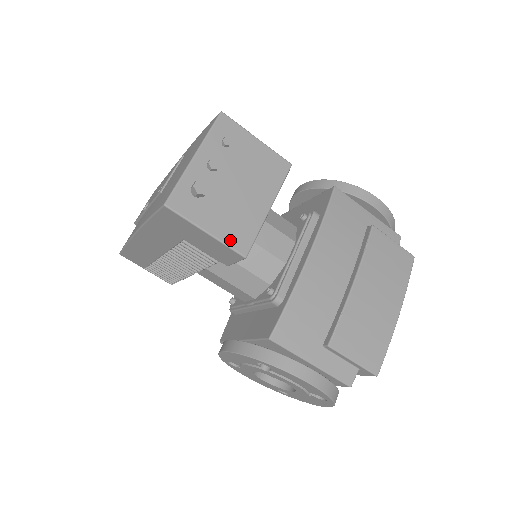
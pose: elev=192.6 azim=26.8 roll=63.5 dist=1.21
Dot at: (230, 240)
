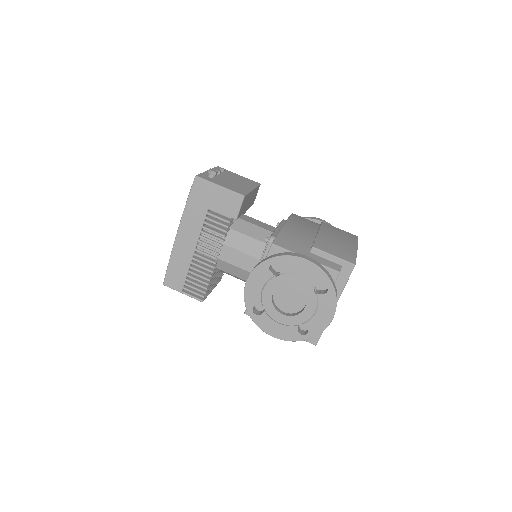
Dot at: (233, 190)
